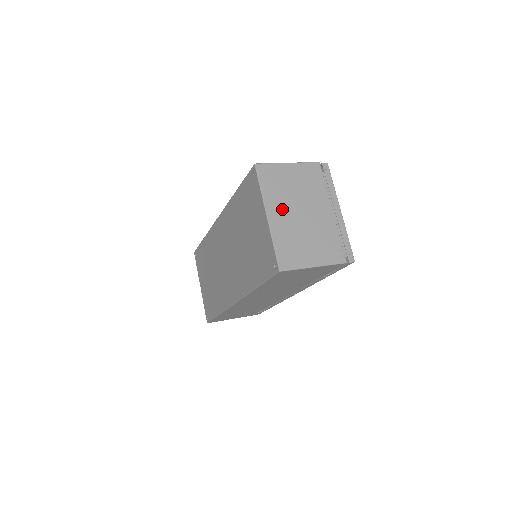
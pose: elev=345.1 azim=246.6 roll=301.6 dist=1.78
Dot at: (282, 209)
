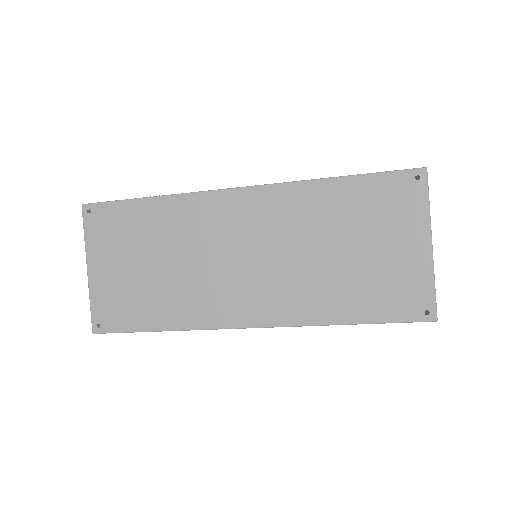
Dot at: occluded
